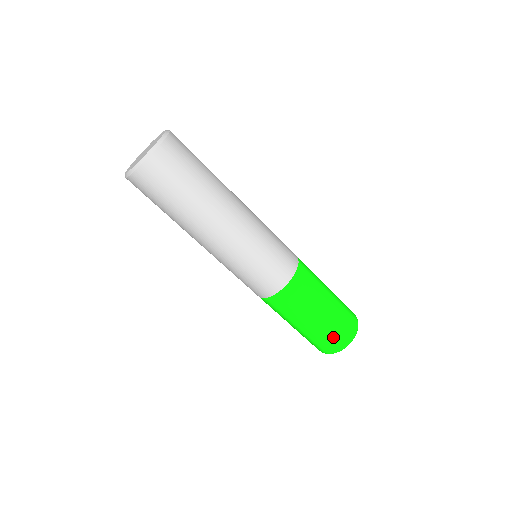
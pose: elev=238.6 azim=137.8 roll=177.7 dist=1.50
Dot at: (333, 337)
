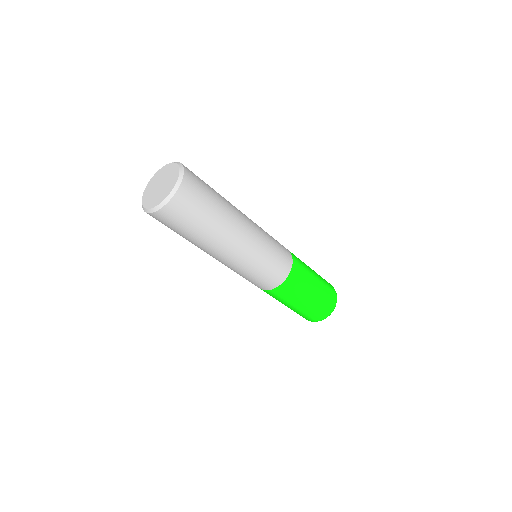
Dot at: (303, 316)
